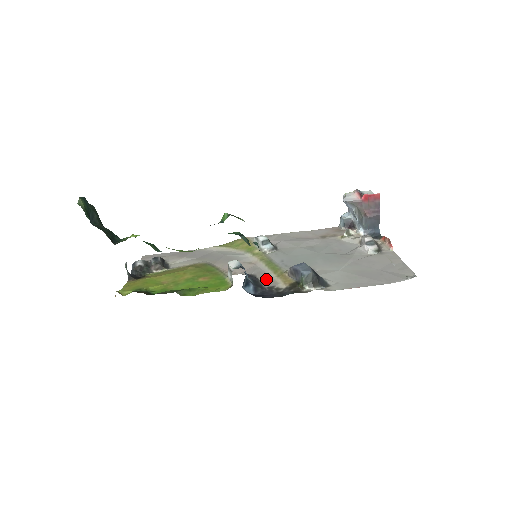
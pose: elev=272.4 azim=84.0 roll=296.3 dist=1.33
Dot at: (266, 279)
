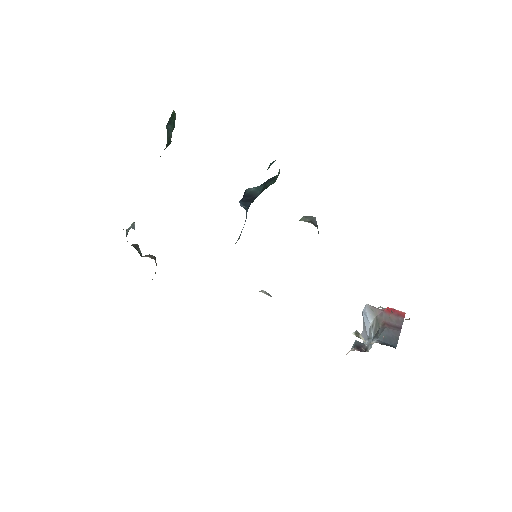
Dot at: occluded
